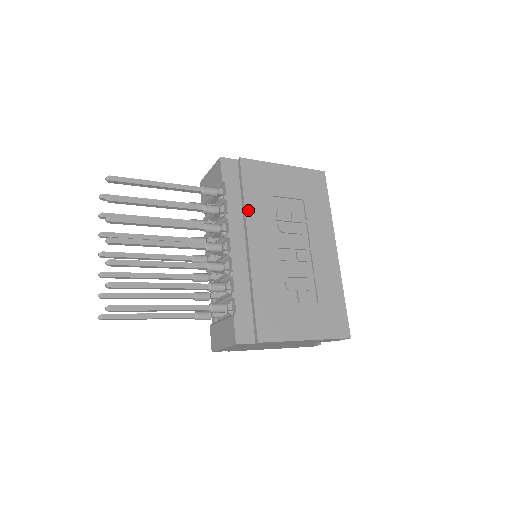
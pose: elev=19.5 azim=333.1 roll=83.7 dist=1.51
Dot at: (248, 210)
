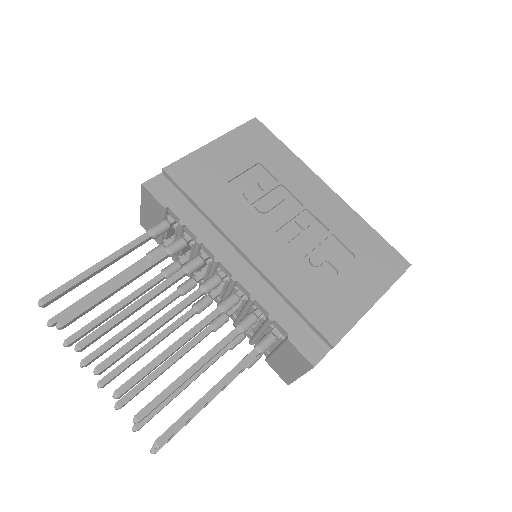
Dot at: (215, 218)
